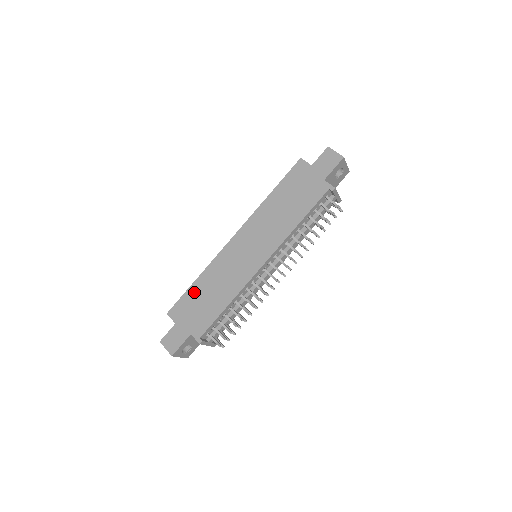
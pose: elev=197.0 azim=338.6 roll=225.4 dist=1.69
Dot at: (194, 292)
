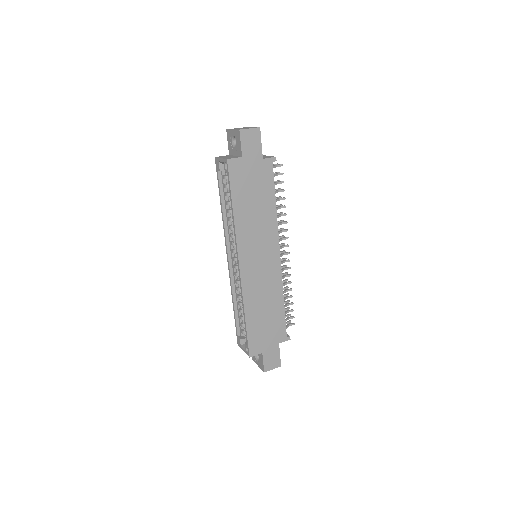
Dot at: (253, 325)
